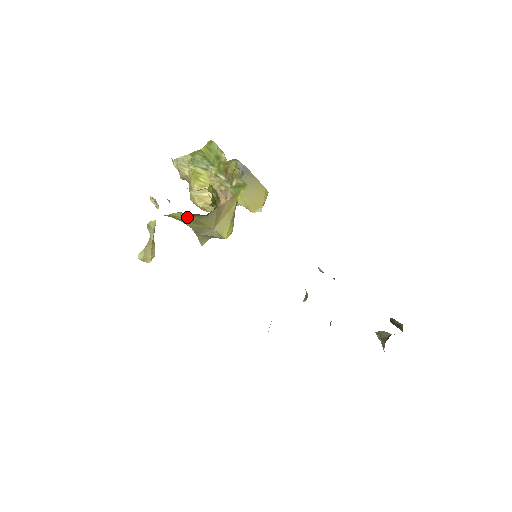
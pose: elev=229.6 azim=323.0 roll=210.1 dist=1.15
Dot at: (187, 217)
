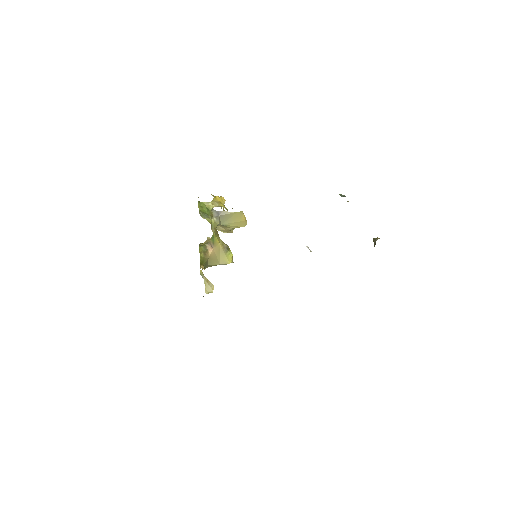
Dot at: occluded
